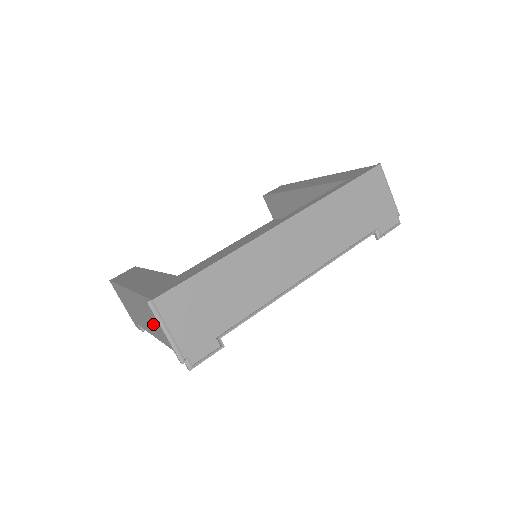
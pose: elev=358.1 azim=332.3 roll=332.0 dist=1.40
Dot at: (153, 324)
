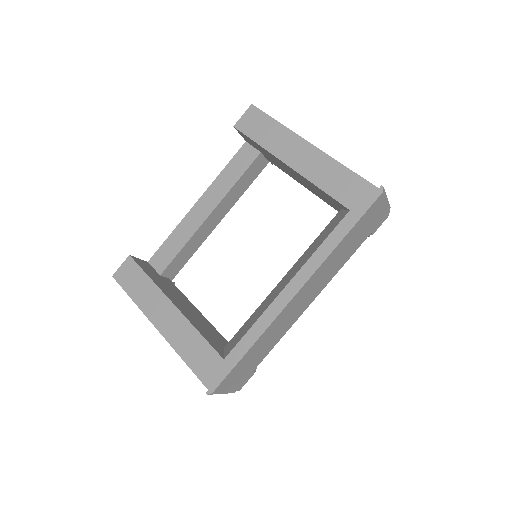
Dot at: occluded
